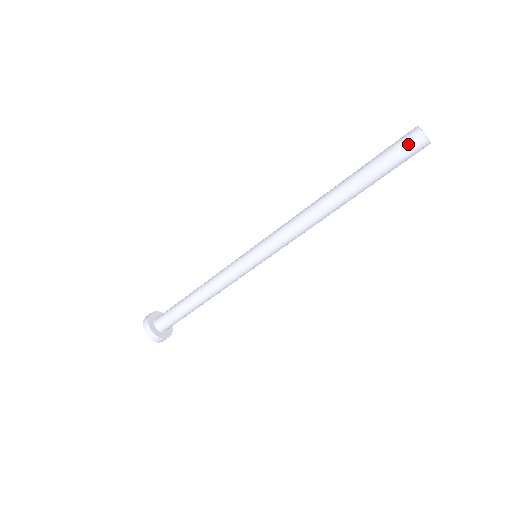
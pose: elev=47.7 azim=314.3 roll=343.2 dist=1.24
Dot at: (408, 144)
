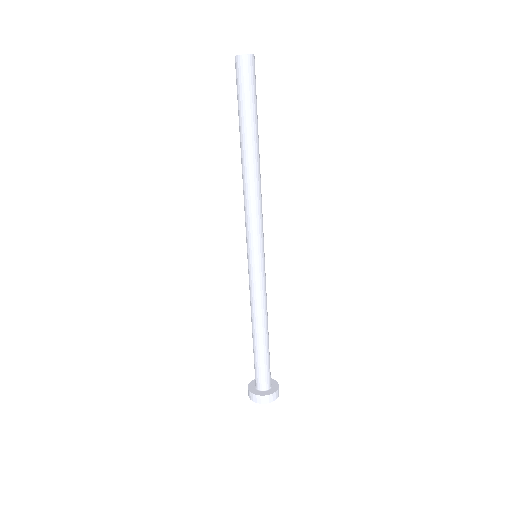
Dot at: (236, 72)
